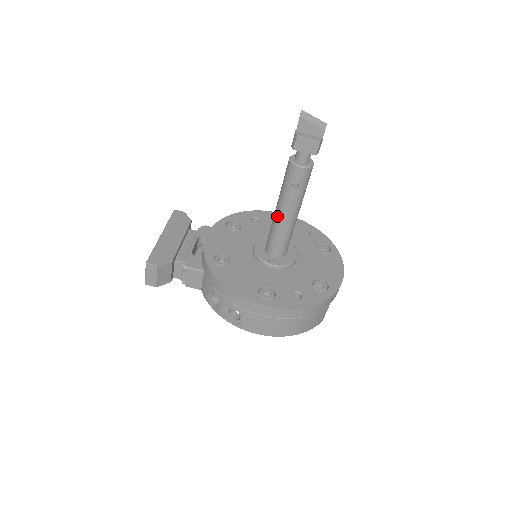
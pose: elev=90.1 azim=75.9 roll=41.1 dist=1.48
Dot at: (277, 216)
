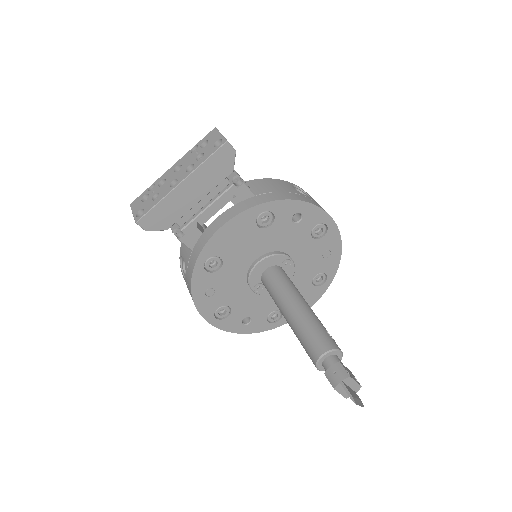
Dot at: (283, 311)
